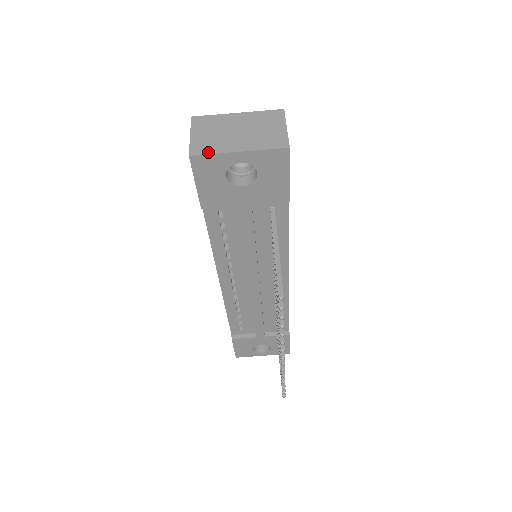
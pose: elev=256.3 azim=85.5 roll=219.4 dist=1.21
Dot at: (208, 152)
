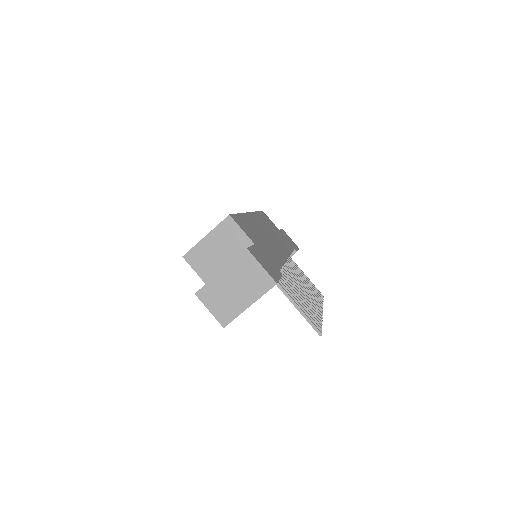
Dot at: (232, 318)
